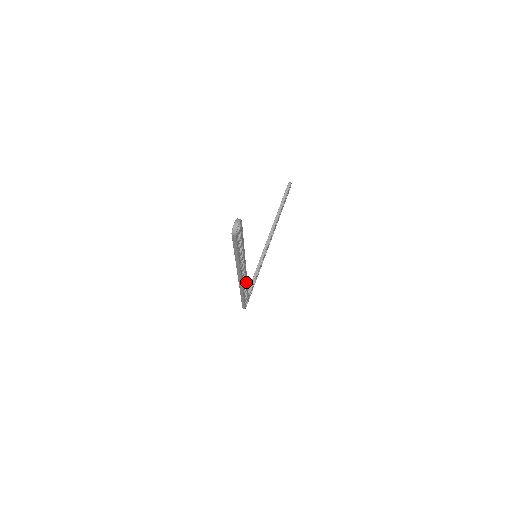
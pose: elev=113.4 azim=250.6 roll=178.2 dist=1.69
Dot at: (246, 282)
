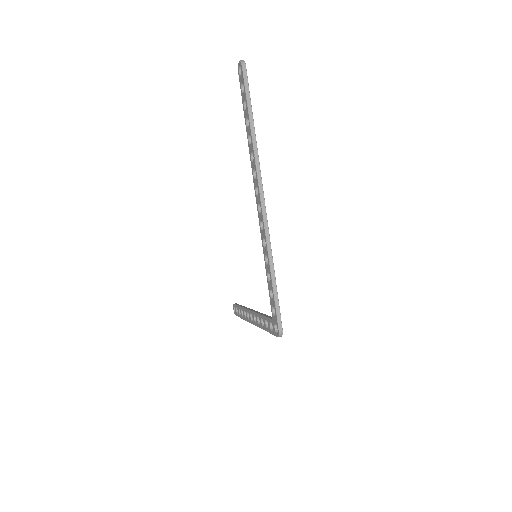
Dot at: occluded
